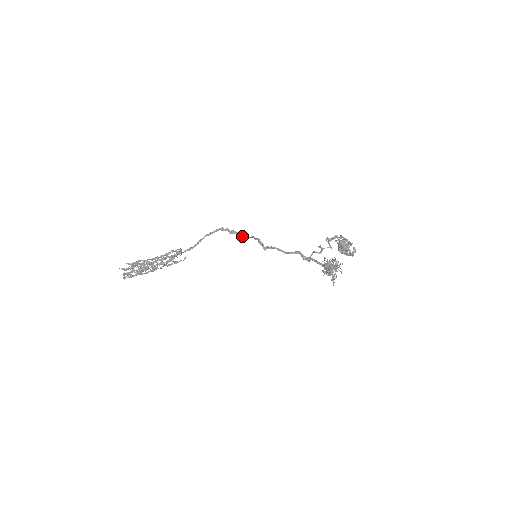
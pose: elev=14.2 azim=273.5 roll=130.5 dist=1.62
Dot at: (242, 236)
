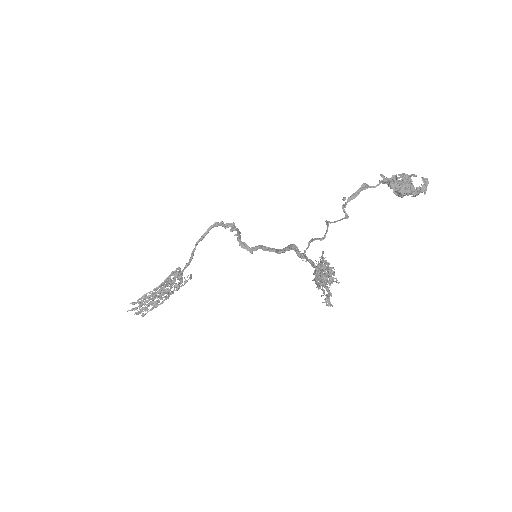
Dot at: (235, 230)
